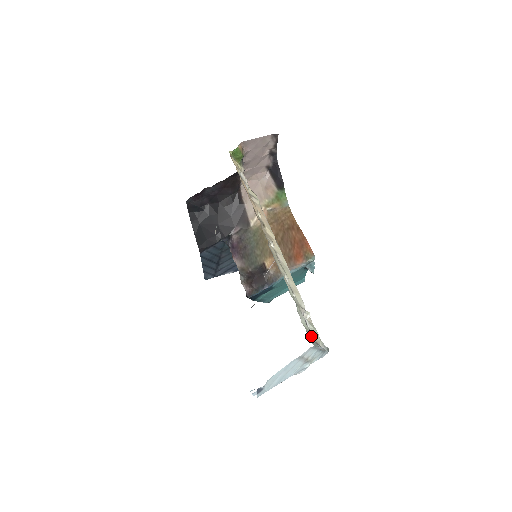
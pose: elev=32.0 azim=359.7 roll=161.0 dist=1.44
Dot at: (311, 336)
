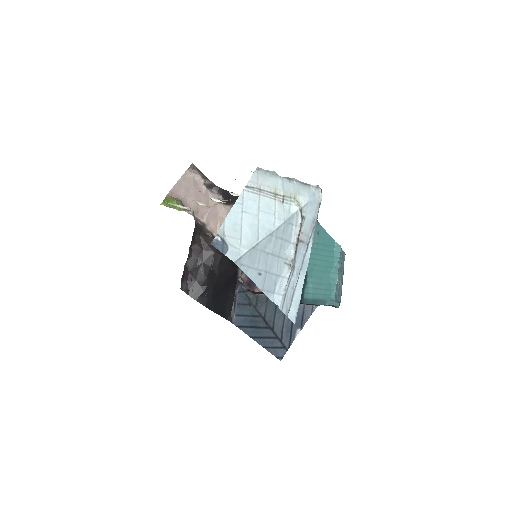
Dot at: occluded
